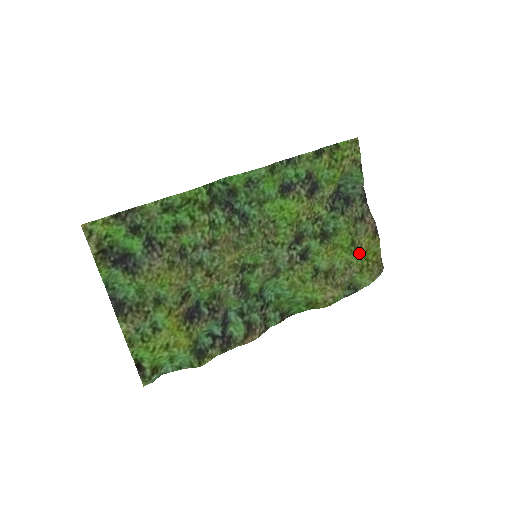
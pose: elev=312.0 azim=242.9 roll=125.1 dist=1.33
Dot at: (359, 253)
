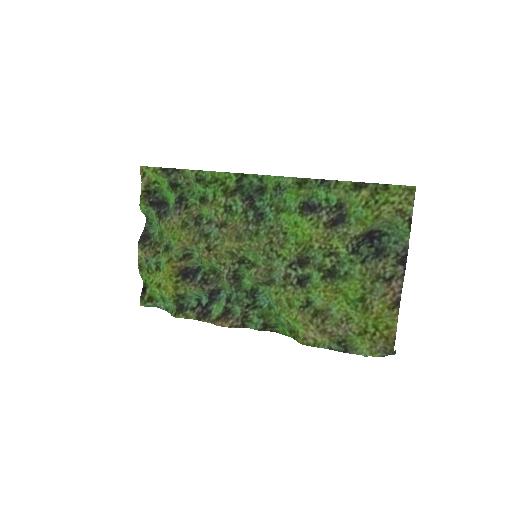
Dot at: (366, 314)
